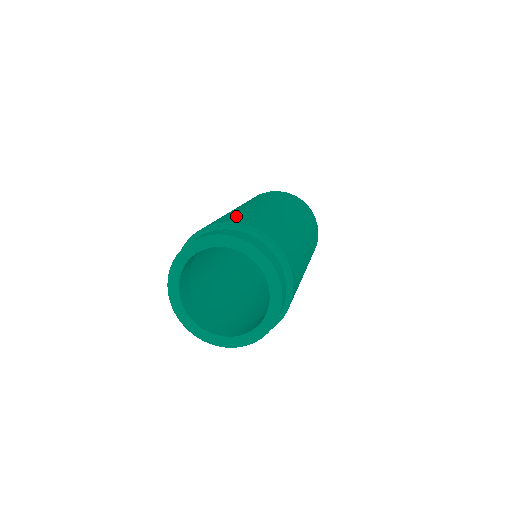
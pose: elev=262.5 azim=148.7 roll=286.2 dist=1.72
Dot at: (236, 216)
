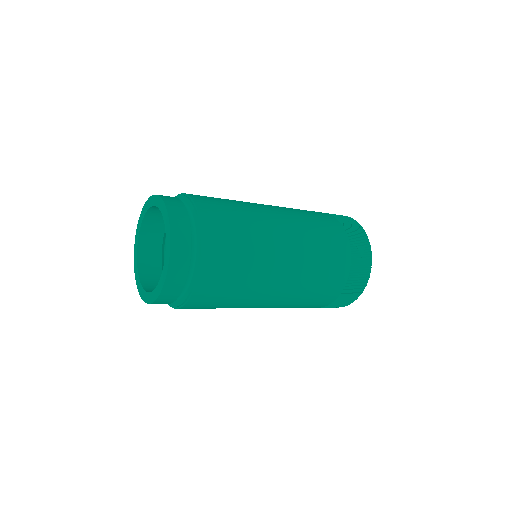
Dot at: occluded
